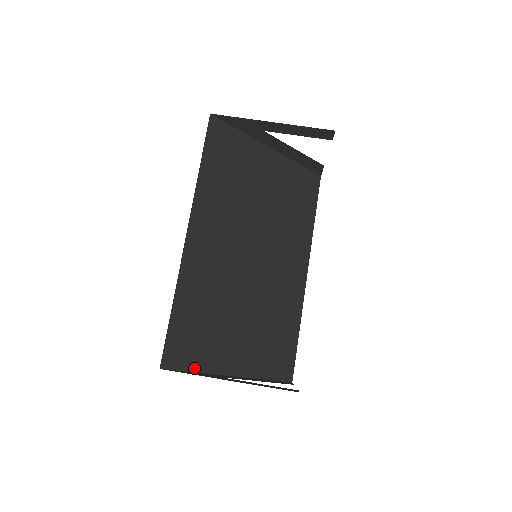
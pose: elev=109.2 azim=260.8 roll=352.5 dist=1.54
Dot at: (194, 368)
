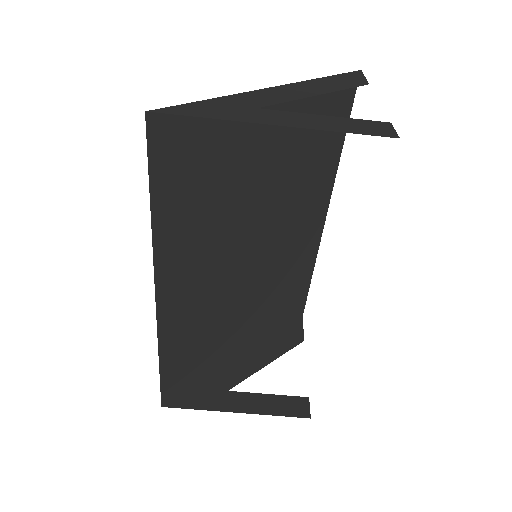
Dot at: (197, 381)
